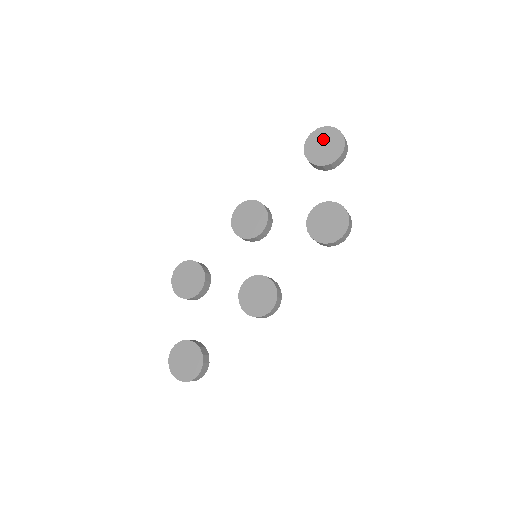
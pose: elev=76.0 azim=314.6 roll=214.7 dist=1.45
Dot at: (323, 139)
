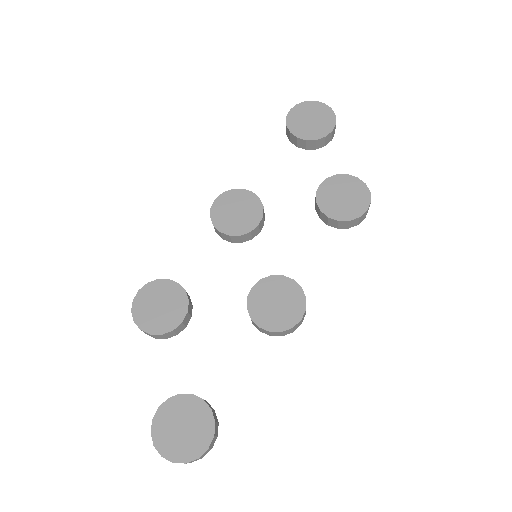
Dot at: (307, 113)
